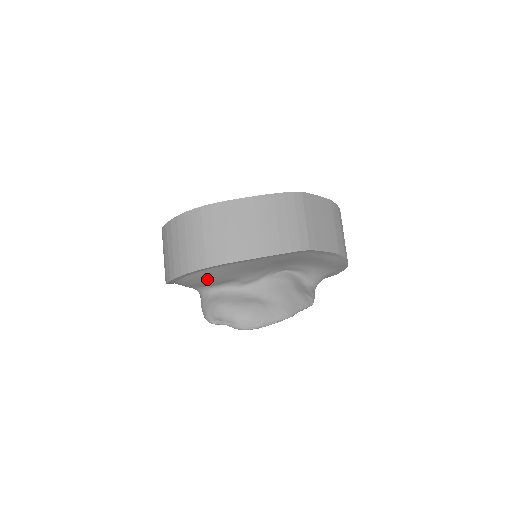
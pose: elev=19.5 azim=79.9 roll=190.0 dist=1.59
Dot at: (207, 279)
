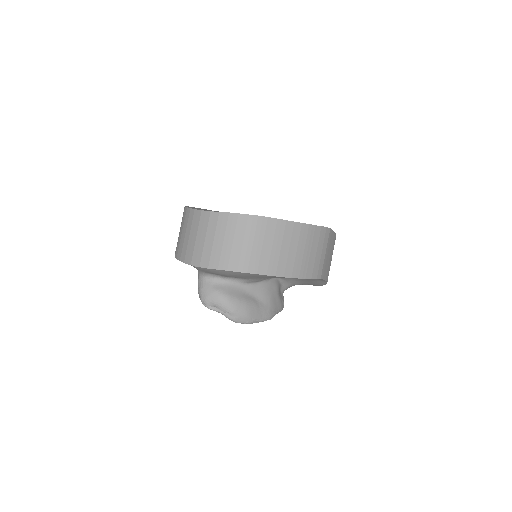
Dot at: (230, 275)
